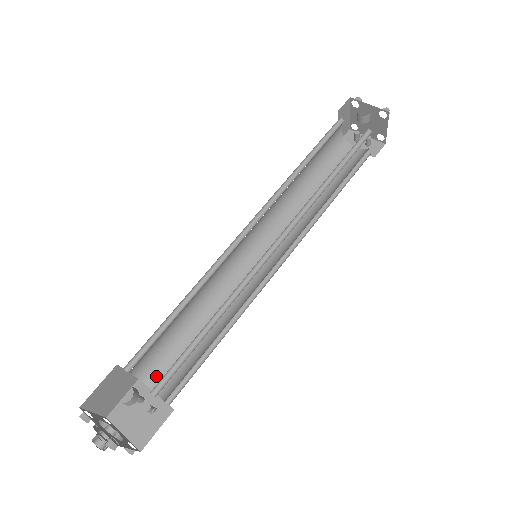
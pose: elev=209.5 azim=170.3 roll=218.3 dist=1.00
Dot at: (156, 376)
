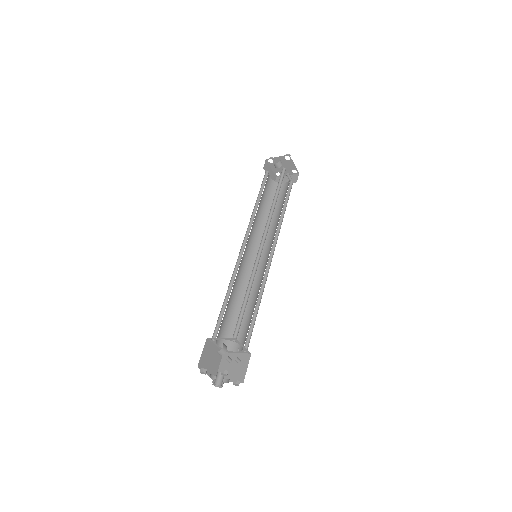
Dot at: (232, 344)
